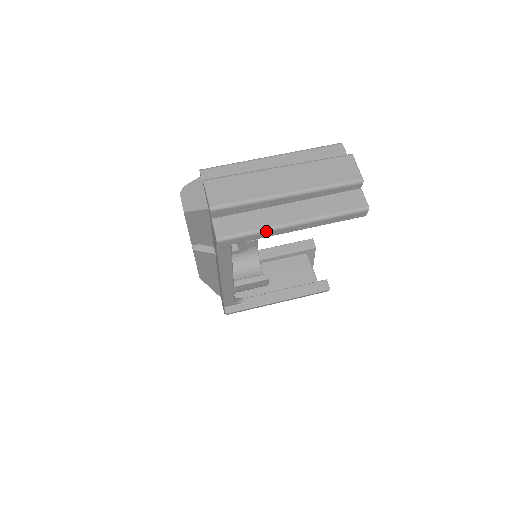
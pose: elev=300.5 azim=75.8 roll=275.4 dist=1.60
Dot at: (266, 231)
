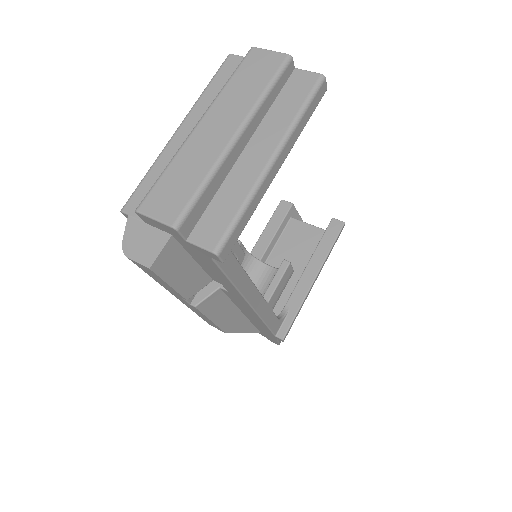
Dot at: (254, 194)
